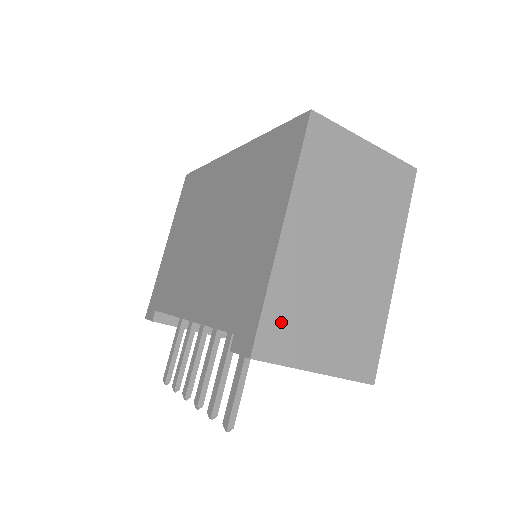
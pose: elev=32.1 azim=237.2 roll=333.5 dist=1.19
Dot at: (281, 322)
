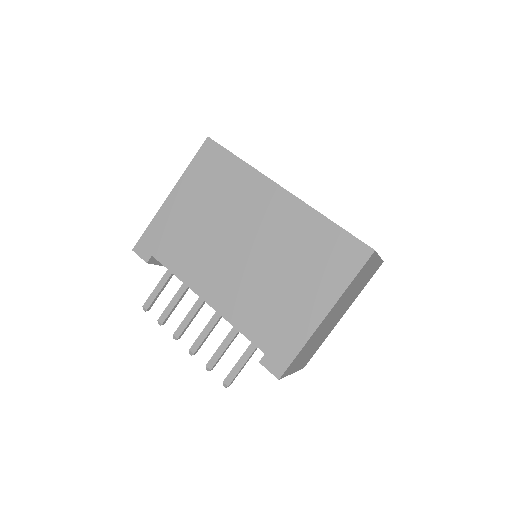
Dot at: (297, 359)
